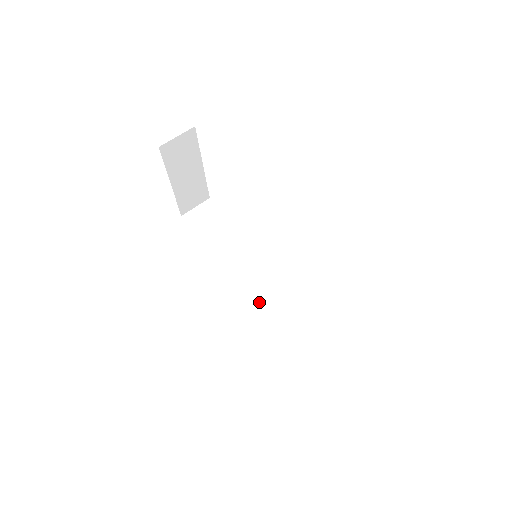
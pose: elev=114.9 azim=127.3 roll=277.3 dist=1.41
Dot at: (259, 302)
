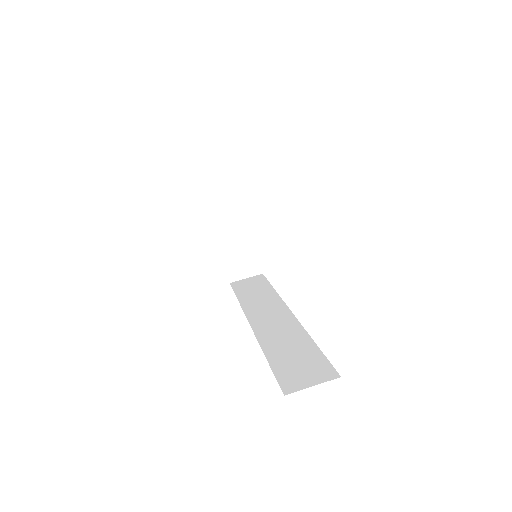
Dot at: (262, 331)
